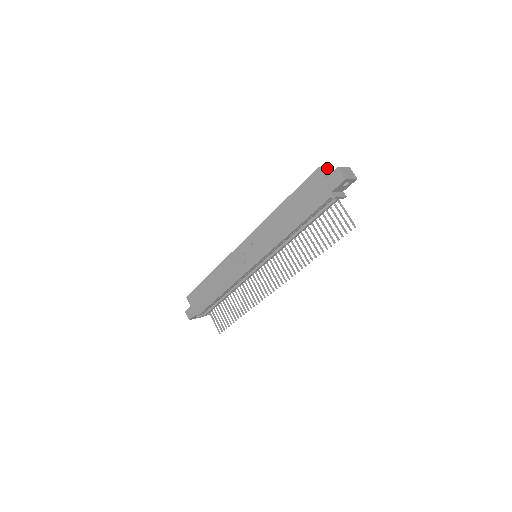
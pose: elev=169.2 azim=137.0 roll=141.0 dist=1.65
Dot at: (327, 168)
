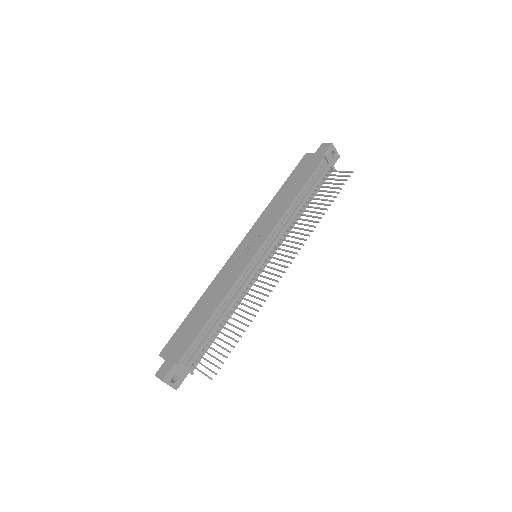
Dot at: occluded
